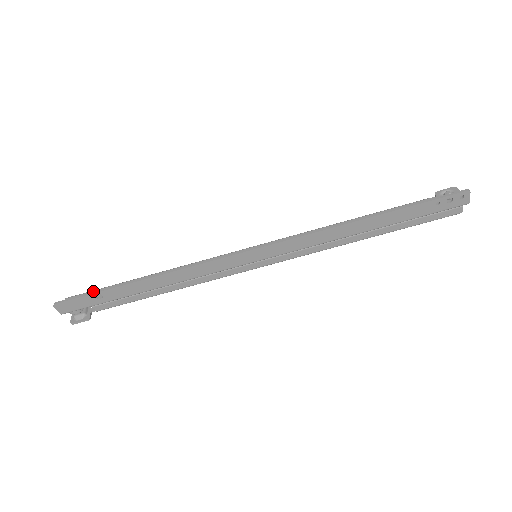
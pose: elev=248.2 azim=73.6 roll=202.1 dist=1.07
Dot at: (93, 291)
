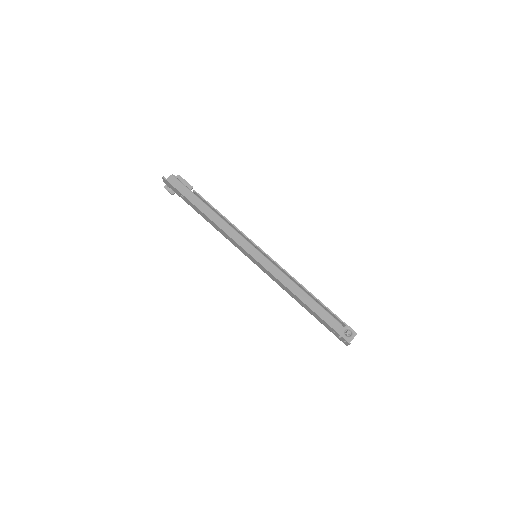
Dot at: (185, 186)
